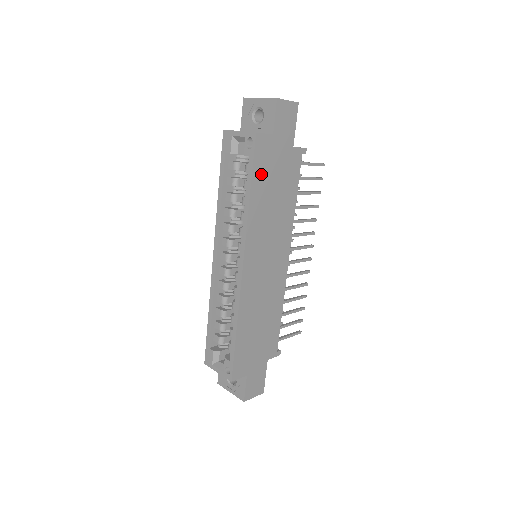
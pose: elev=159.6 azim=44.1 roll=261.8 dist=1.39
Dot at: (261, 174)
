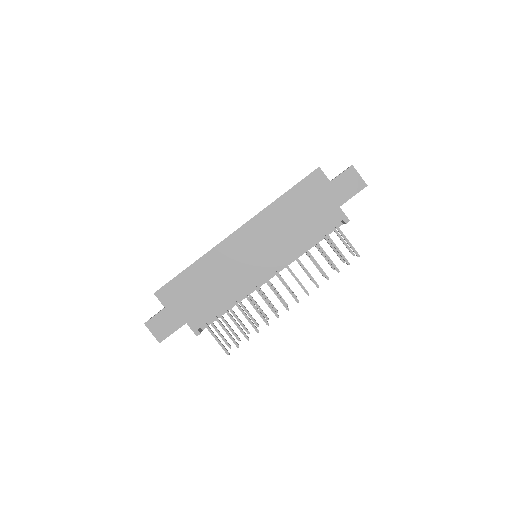
Dot at: (301, 194)
